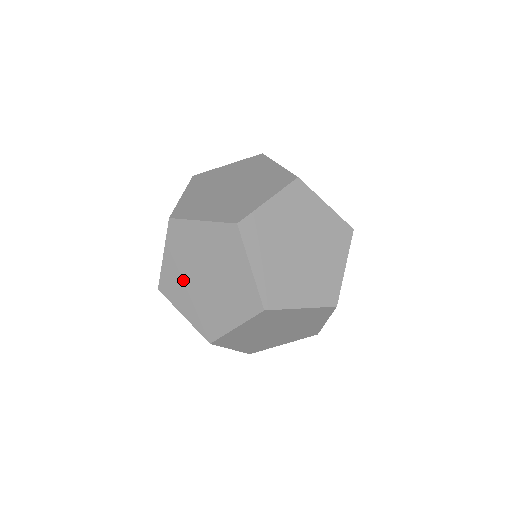
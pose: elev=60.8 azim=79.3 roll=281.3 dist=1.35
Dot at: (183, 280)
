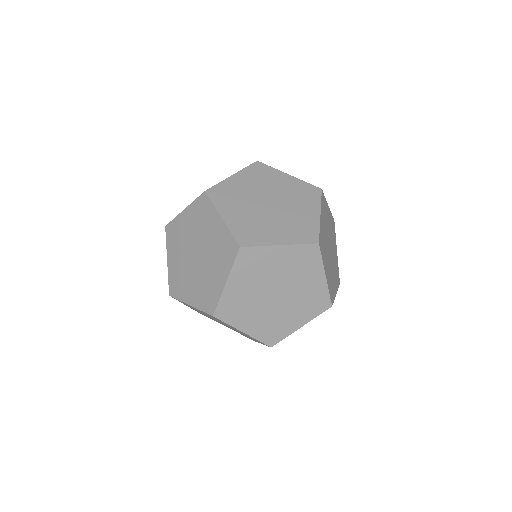
Dot at: (242, 196)
